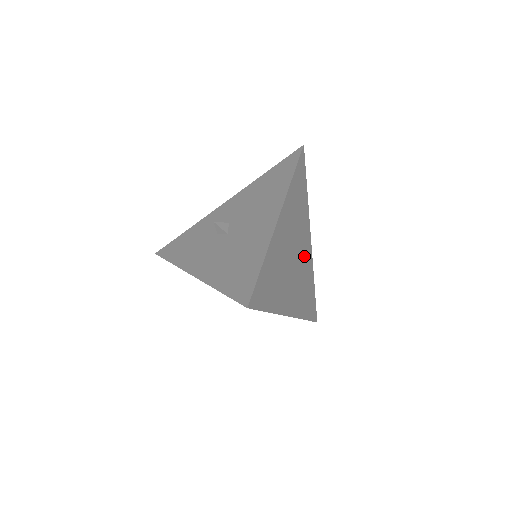
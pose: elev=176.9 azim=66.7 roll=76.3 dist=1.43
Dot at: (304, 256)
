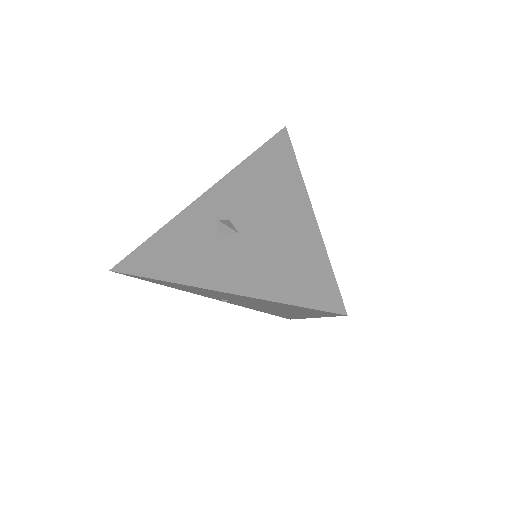
Dot at: occluded
